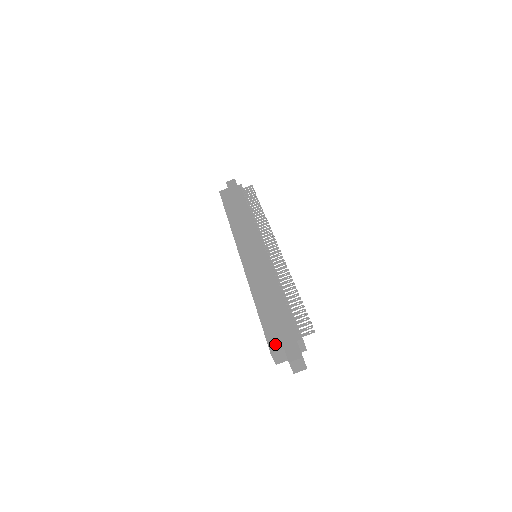
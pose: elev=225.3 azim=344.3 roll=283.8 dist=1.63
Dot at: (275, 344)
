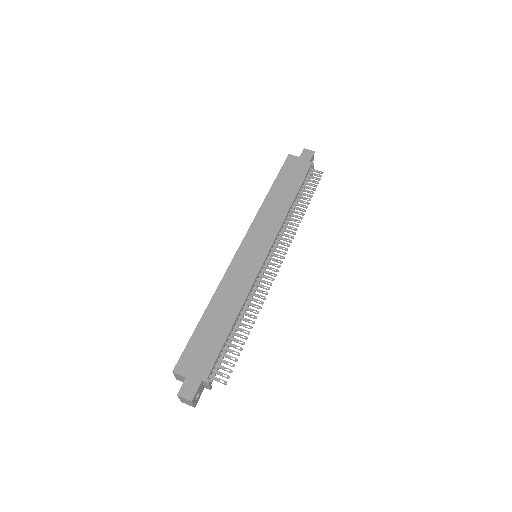
Dot at: (184, 366)
